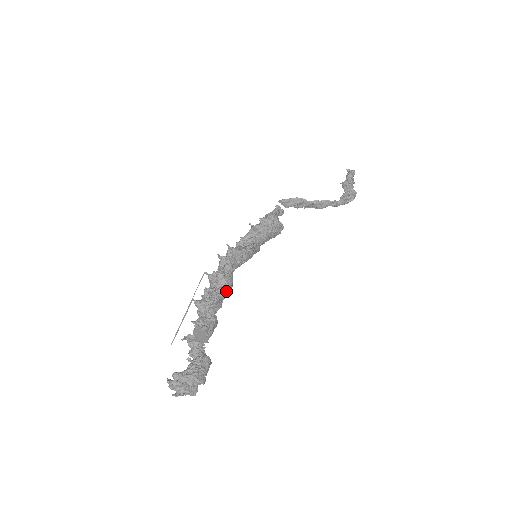
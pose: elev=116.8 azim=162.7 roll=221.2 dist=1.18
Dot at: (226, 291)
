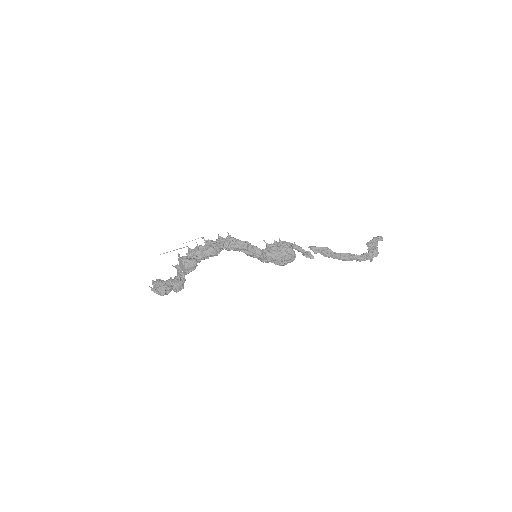
Dot at: (209, 250)
